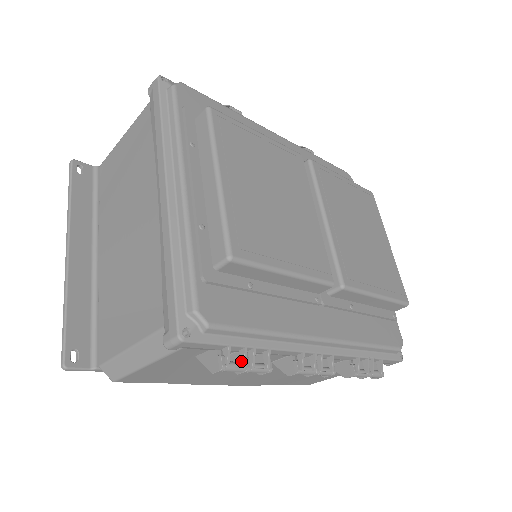
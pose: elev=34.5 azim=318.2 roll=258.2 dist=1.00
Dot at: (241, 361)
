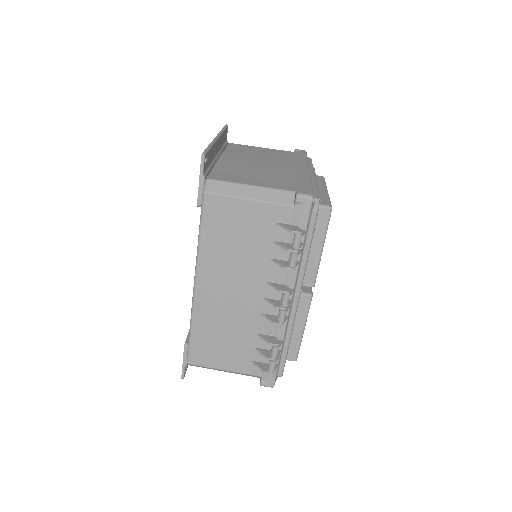
Dot at: (299, 244)
